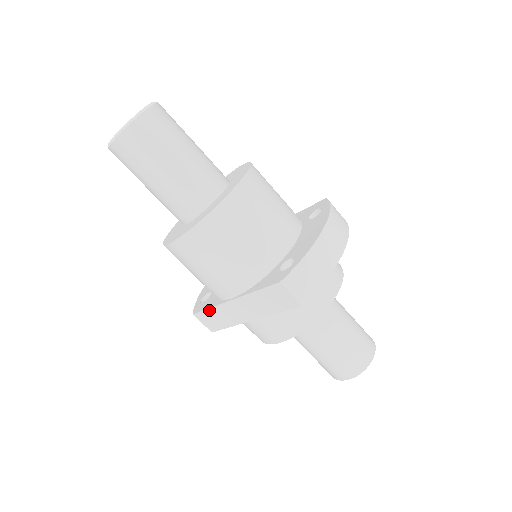
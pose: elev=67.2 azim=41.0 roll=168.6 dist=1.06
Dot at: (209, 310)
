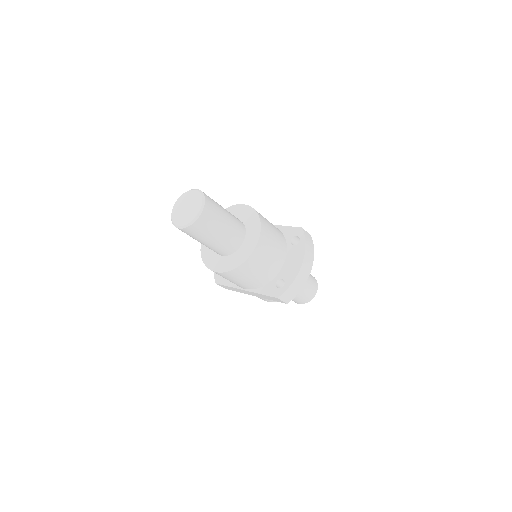
Dot at: (228, 286)
